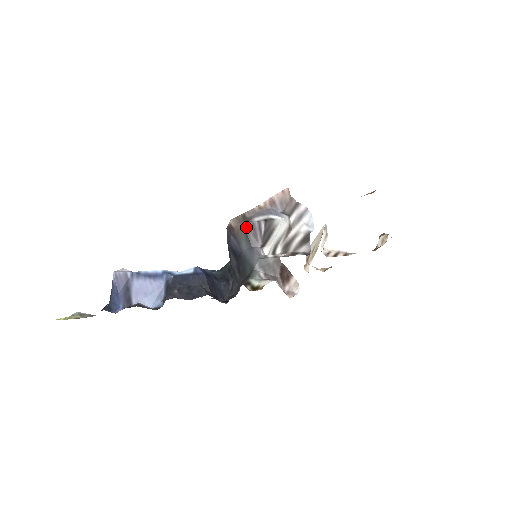
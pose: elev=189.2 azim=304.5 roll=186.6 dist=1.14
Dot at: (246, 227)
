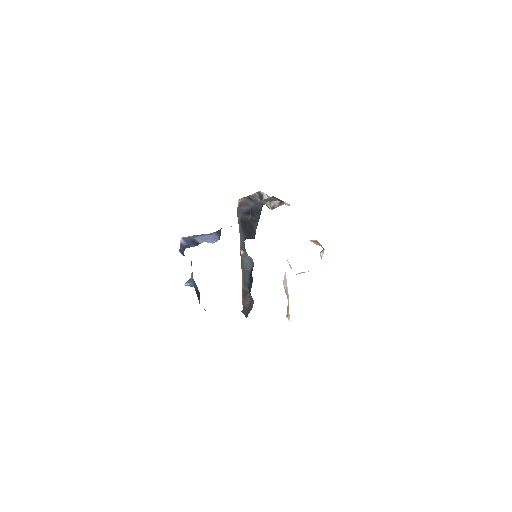
Dot at: (248, 198)
